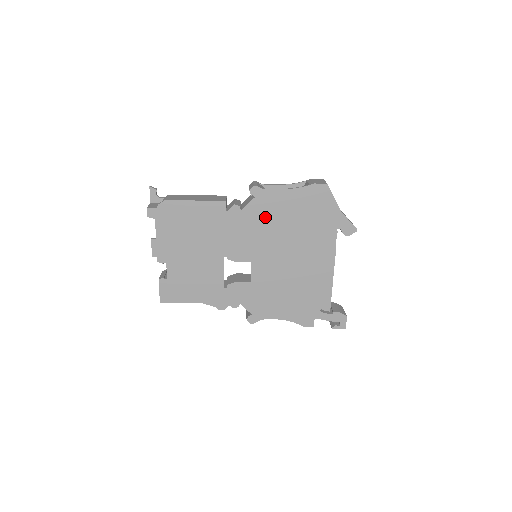
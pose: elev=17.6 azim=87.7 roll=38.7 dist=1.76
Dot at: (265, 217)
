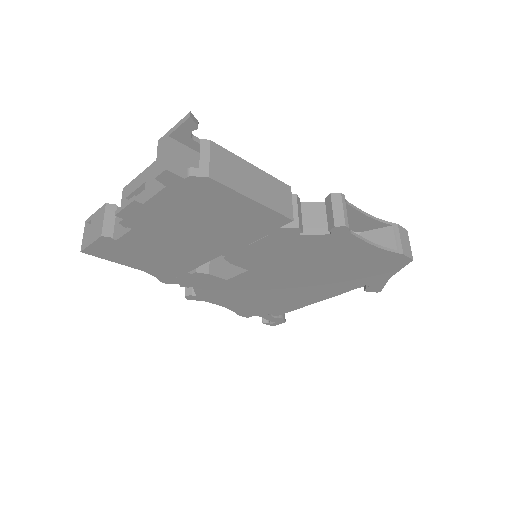
Dot at: (316, 251)
